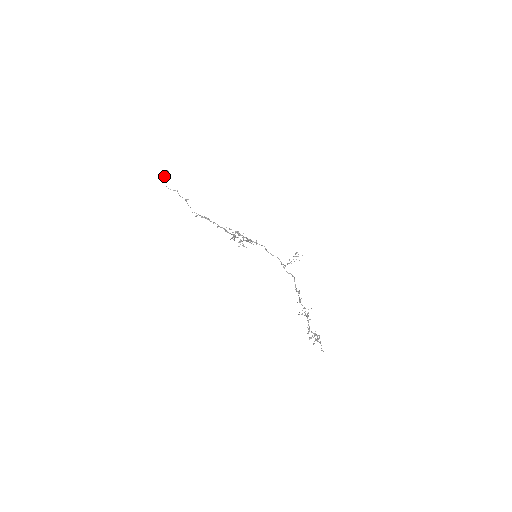
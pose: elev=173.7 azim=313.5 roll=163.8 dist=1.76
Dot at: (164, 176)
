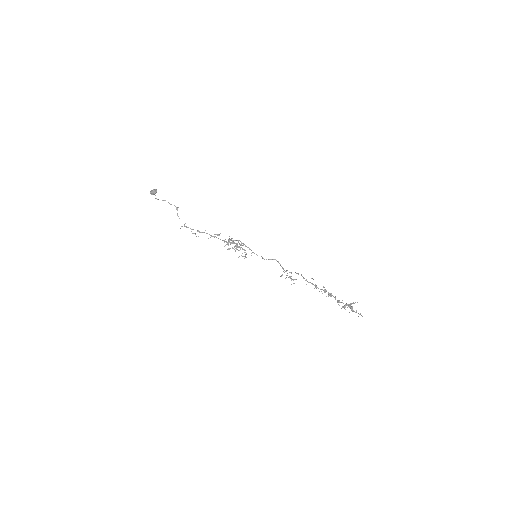
Dot at: (152, 193)
